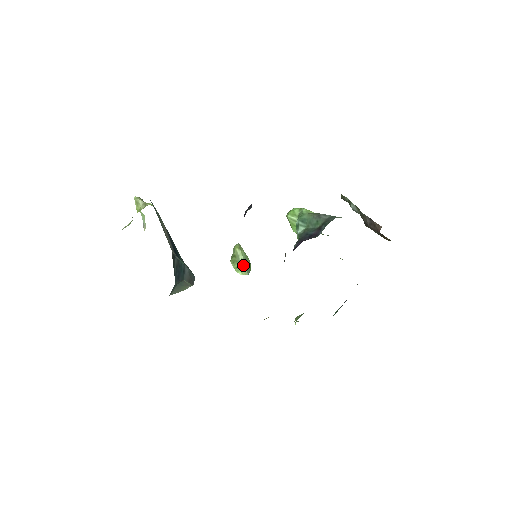
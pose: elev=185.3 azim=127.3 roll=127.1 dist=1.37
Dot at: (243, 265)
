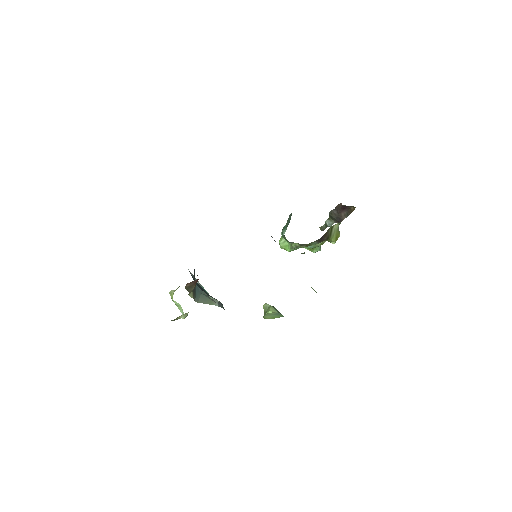
Dot at: (271, 308)
